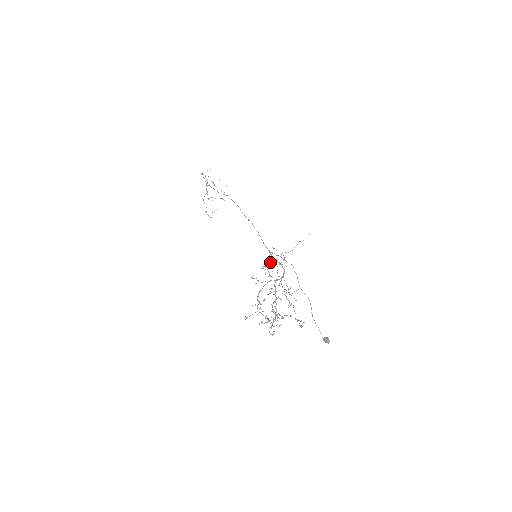
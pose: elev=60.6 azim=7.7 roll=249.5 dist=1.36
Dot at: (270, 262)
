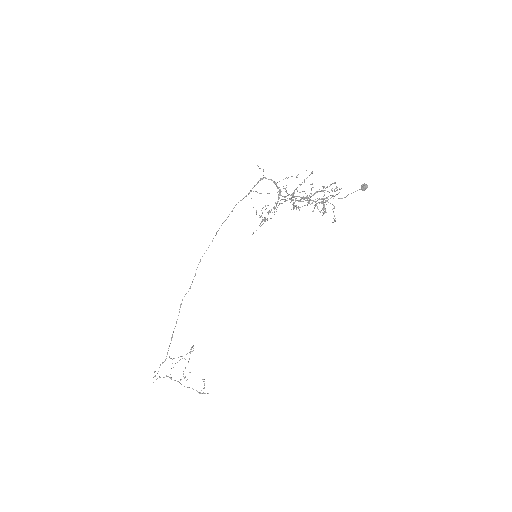
Dot at: (262, 213)
